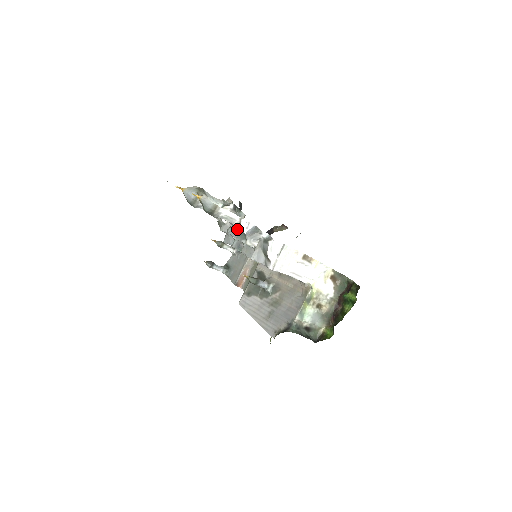
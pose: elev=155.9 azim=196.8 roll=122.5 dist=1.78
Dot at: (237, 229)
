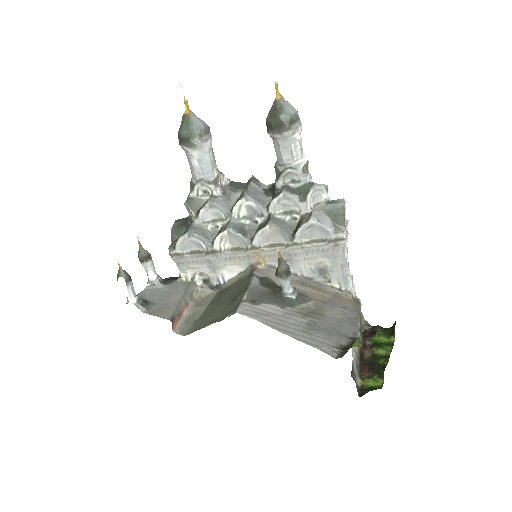
Dot at: (281, 182)
